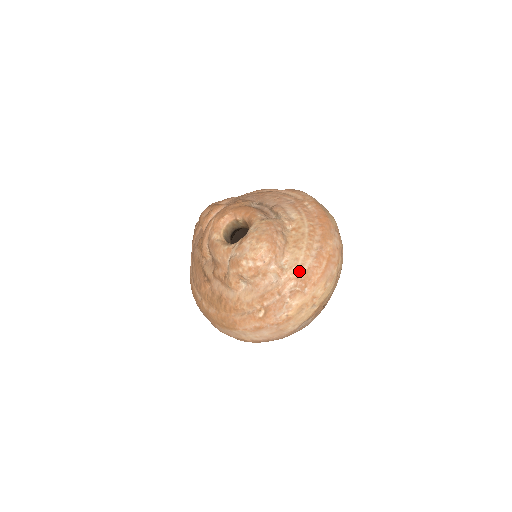
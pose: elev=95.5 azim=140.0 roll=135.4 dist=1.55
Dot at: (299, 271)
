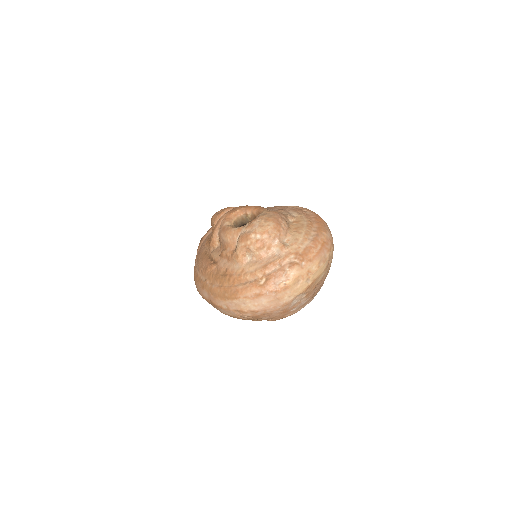
Dot at: (298, 248)
